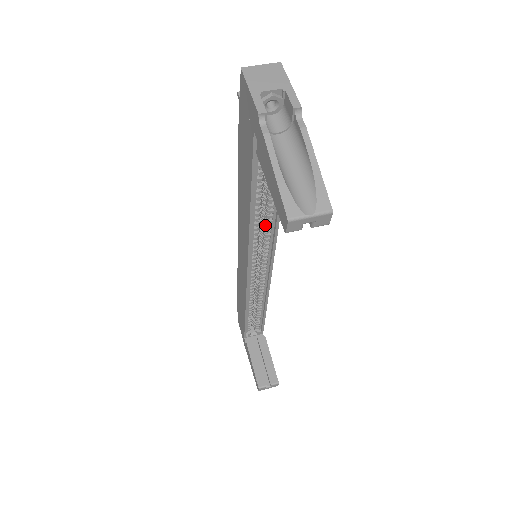
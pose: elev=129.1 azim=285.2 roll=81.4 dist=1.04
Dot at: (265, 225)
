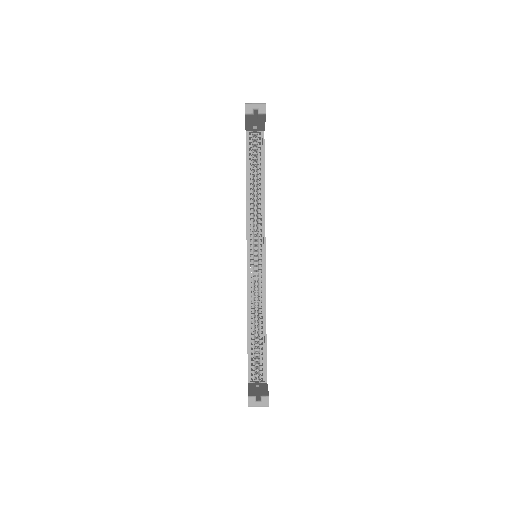
Dot at: (257, 207)
